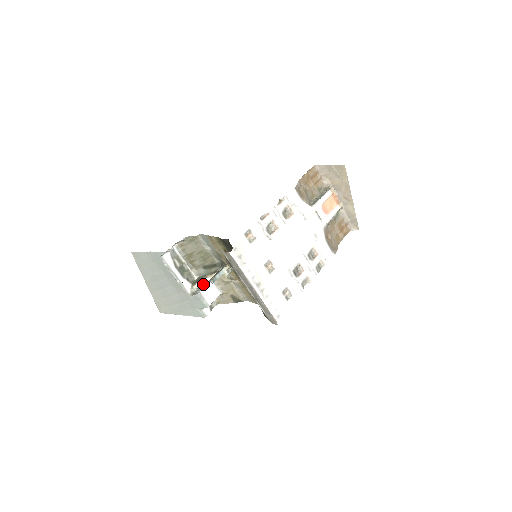
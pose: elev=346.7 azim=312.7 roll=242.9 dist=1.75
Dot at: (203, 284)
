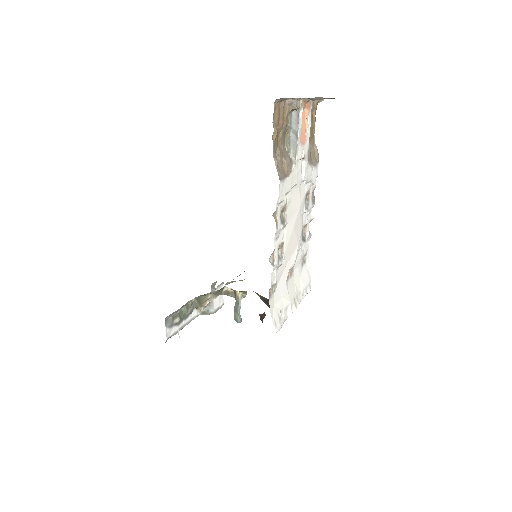
Dot at: (209, 303)
